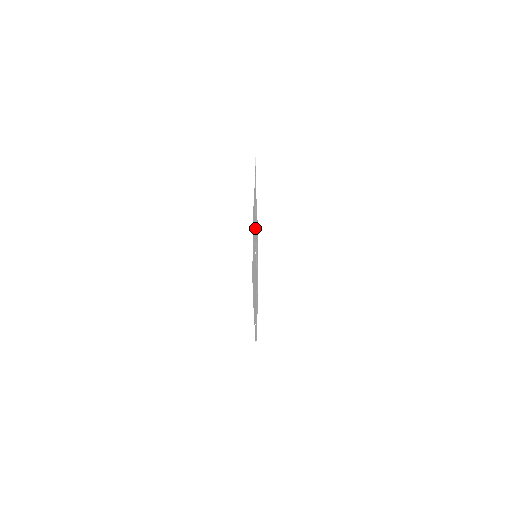
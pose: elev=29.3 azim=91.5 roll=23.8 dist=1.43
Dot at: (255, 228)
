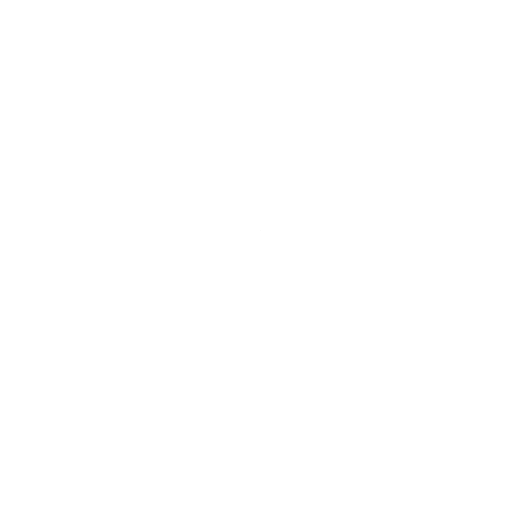
Dot at: (258, 224)
